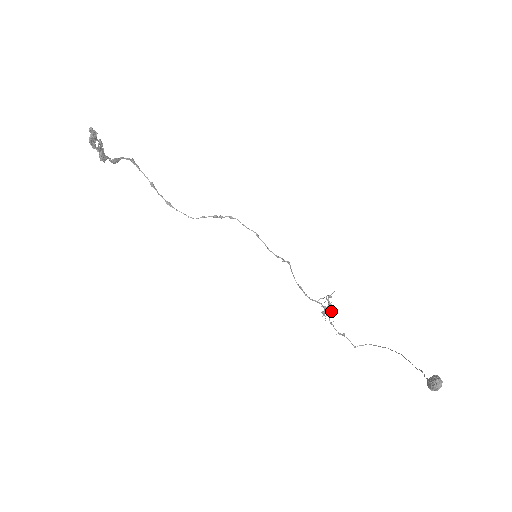
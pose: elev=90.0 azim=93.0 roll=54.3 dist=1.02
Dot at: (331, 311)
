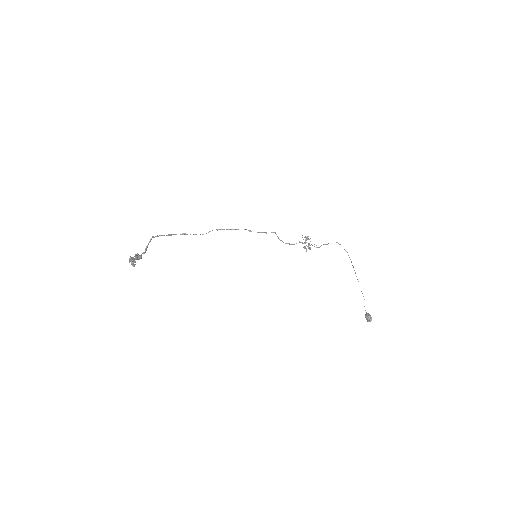
Dot at: (309, 249)
